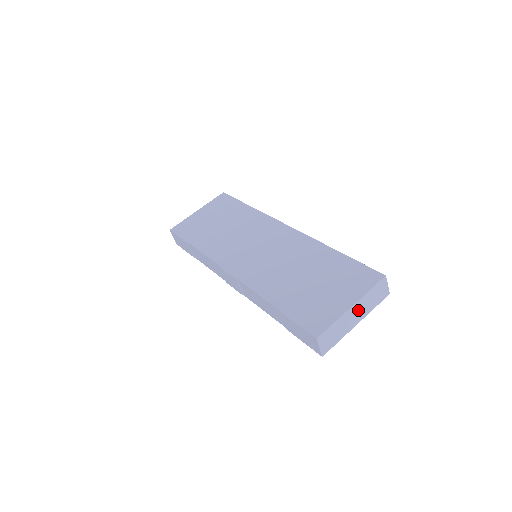
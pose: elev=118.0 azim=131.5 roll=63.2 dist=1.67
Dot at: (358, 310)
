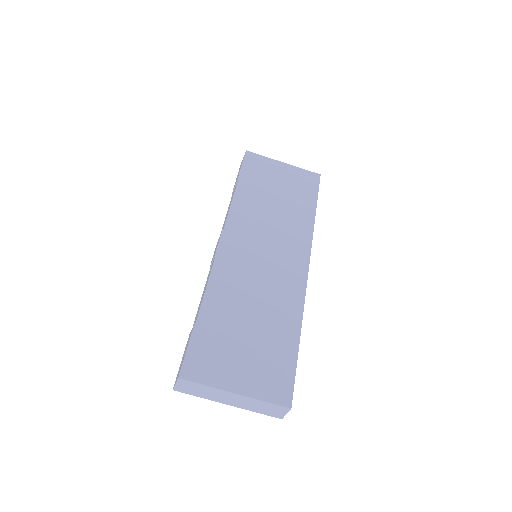
Dot at: (239, 400)
